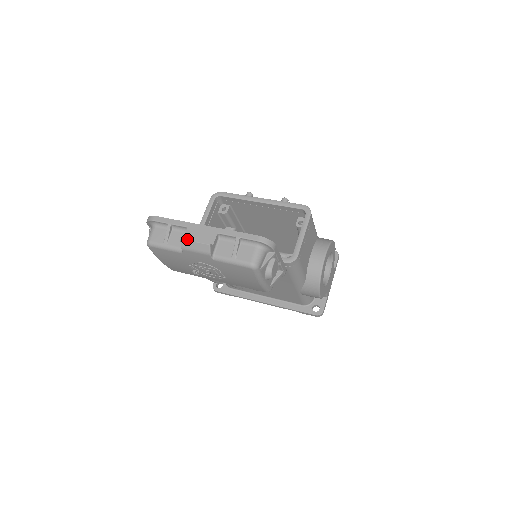
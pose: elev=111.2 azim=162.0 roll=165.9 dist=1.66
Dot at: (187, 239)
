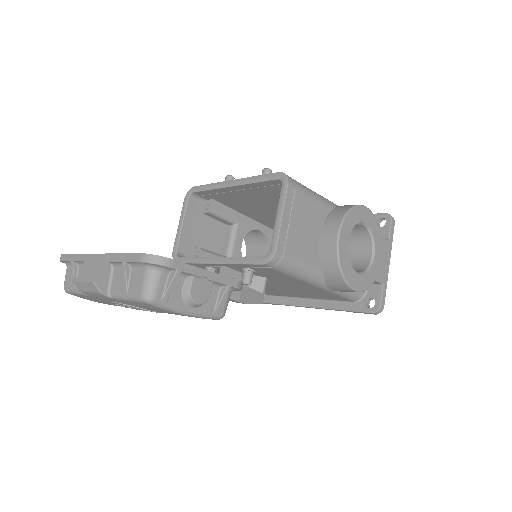
Dot at: (76, 279)
